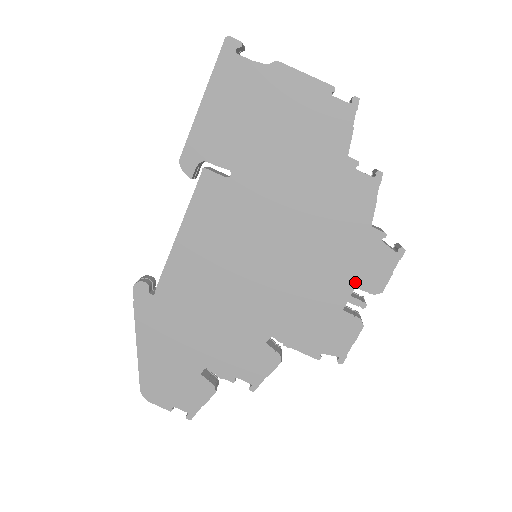
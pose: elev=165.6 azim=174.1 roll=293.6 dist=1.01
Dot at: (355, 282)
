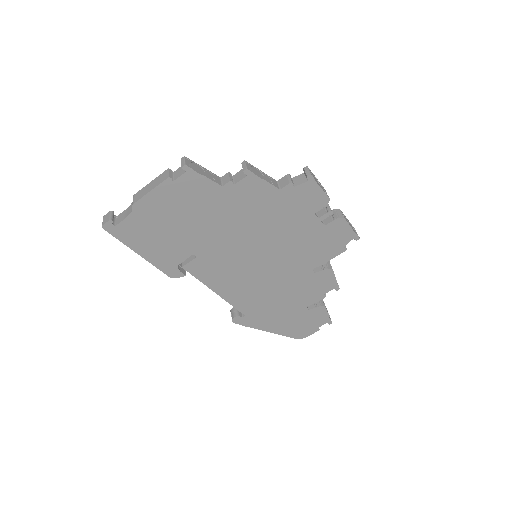
Dot at: (311, 212)
